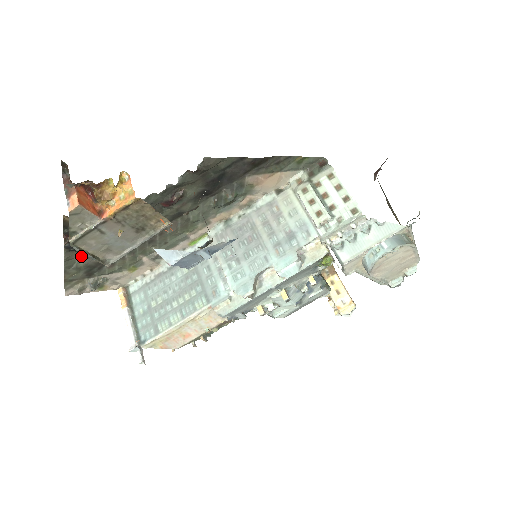
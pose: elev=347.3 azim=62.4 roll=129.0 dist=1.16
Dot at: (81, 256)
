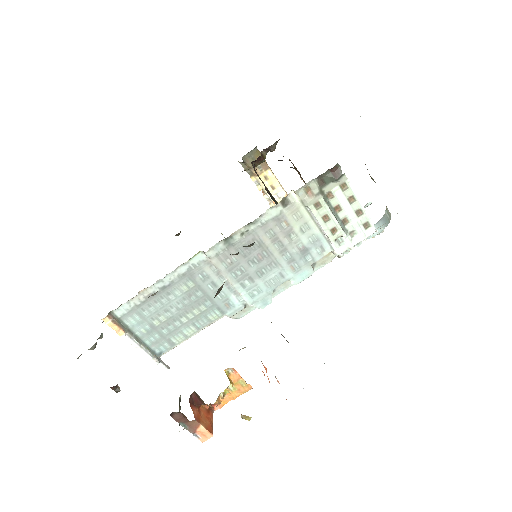
Dot at: occluded
